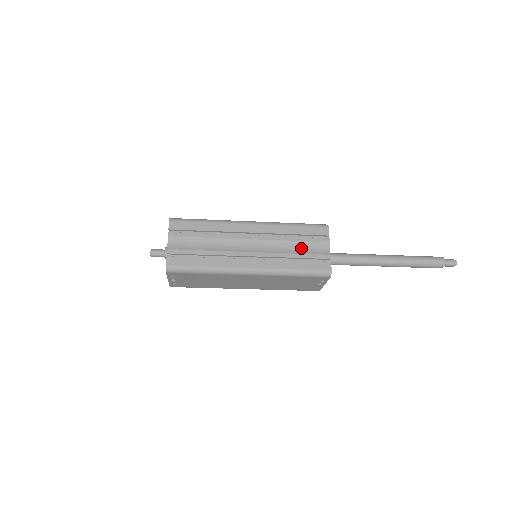
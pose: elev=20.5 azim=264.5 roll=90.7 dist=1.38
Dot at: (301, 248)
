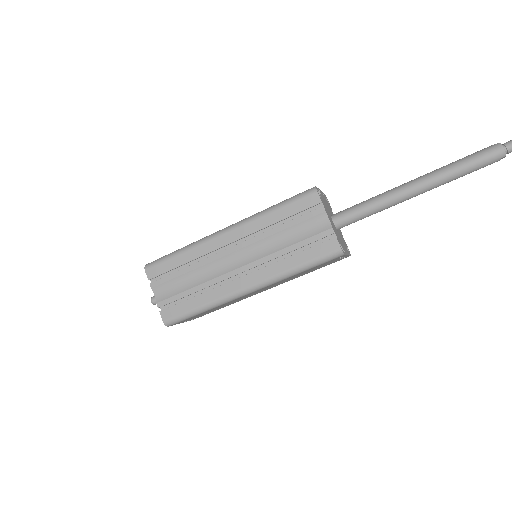
Dot at: (294, 235)
